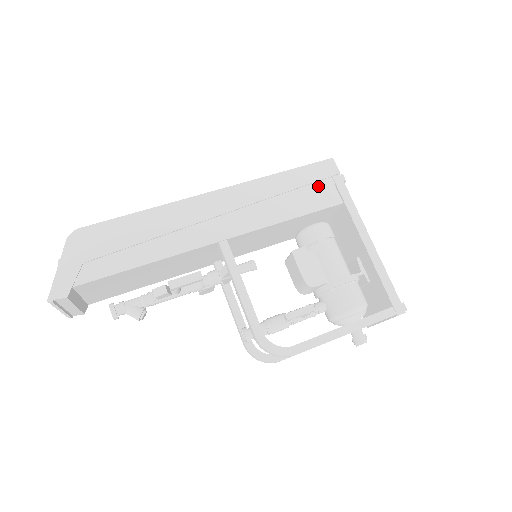
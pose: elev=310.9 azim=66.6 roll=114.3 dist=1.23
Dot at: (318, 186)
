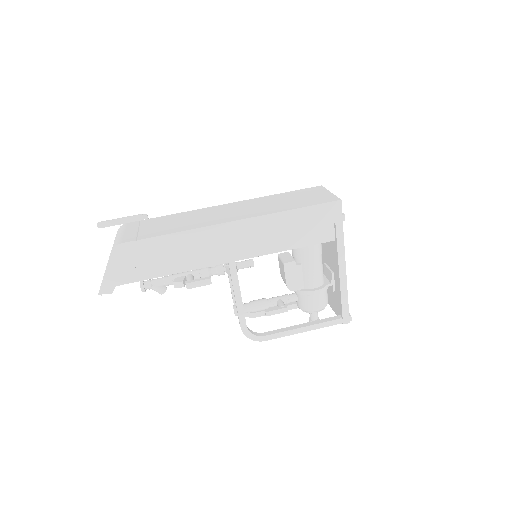
Dot at: (320, 224)
